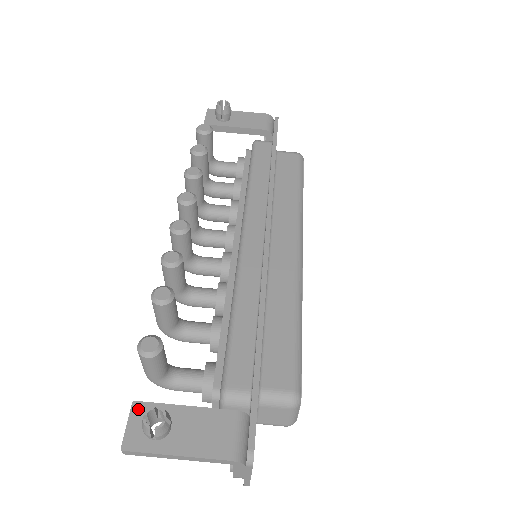
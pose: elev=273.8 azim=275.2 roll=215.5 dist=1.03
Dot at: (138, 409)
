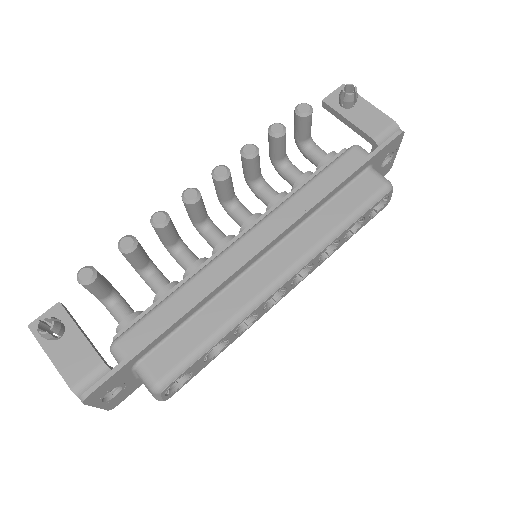
Dot at: (57, 309)
